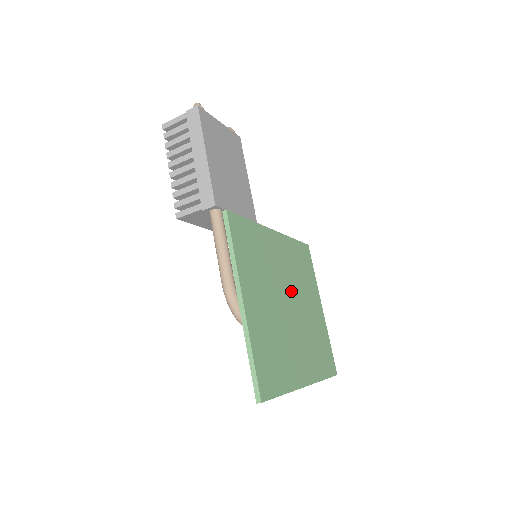
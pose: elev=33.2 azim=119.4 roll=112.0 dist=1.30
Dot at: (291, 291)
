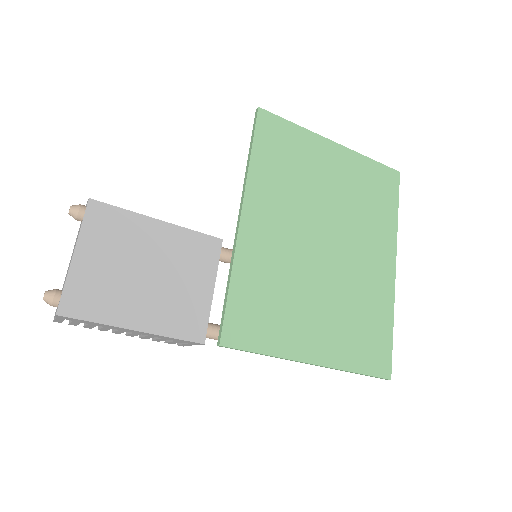
Dot at: (311, 228)
